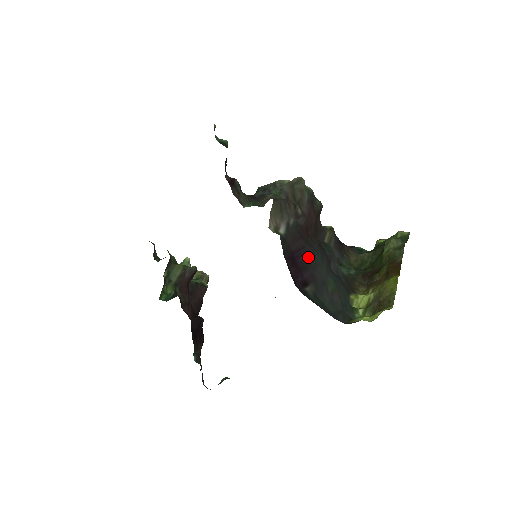
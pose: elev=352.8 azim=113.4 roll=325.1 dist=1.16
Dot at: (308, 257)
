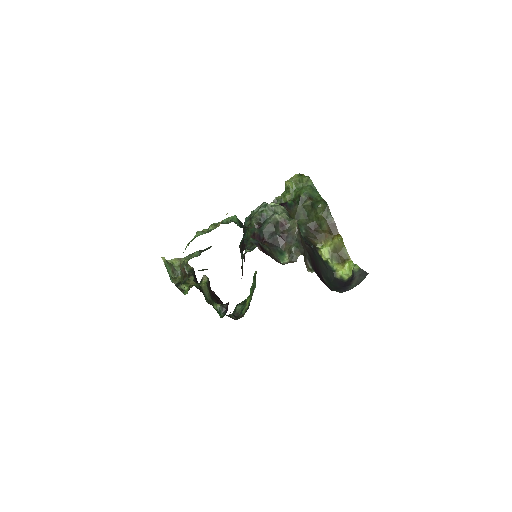
Dot at: (315, 262)
